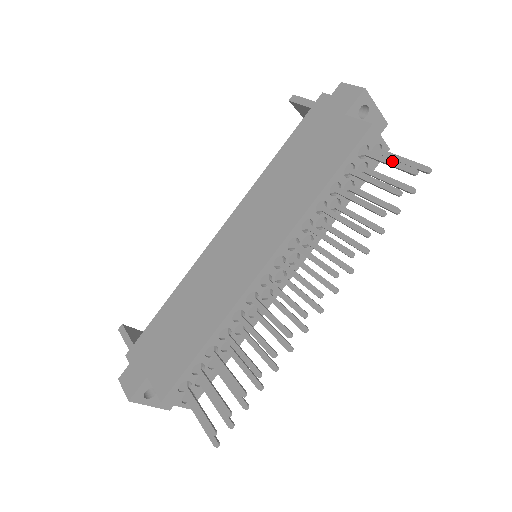
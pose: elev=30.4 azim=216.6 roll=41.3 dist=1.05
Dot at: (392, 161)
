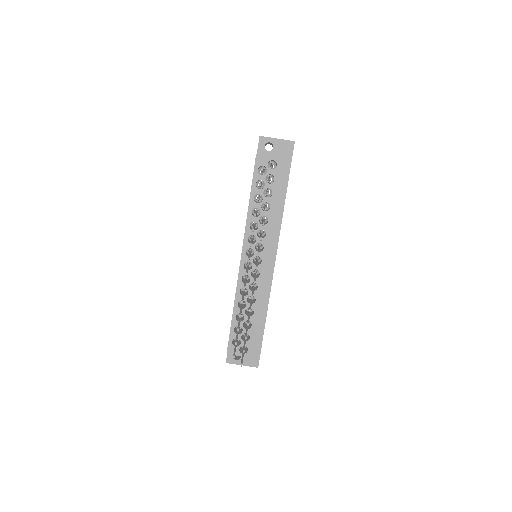
Dot at: occluded
